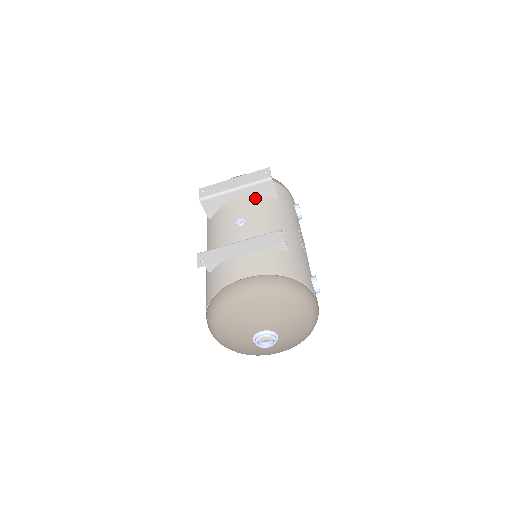
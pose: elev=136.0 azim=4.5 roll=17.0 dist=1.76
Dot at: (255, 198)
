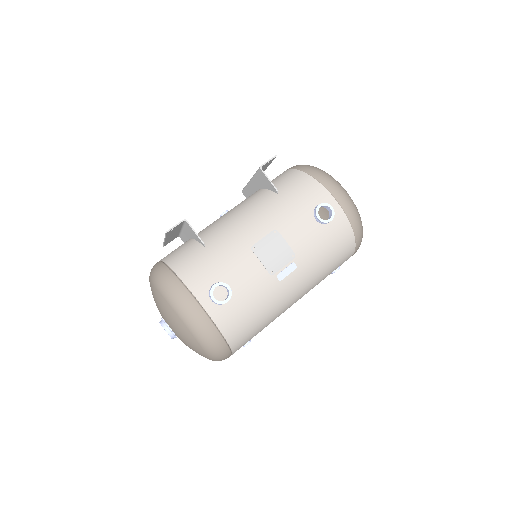
Dot at: (260, 191)
